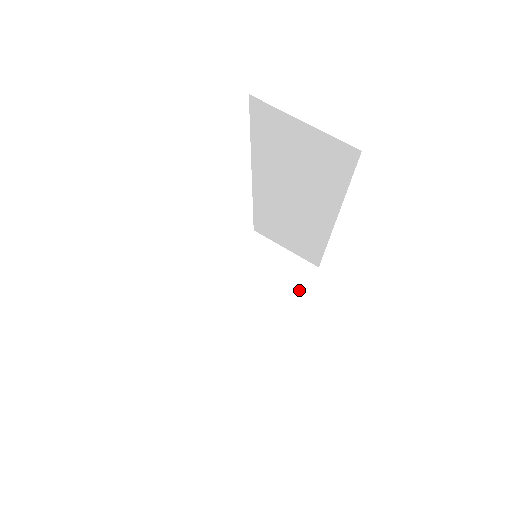
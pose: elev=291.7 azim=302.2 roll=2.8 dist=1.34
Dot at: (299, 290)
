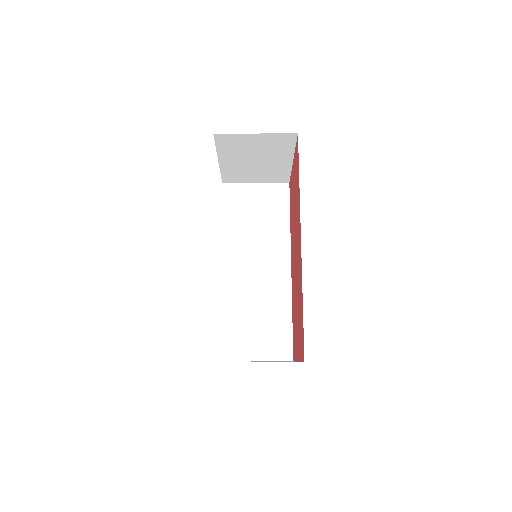
Dot at: (290, 150)
